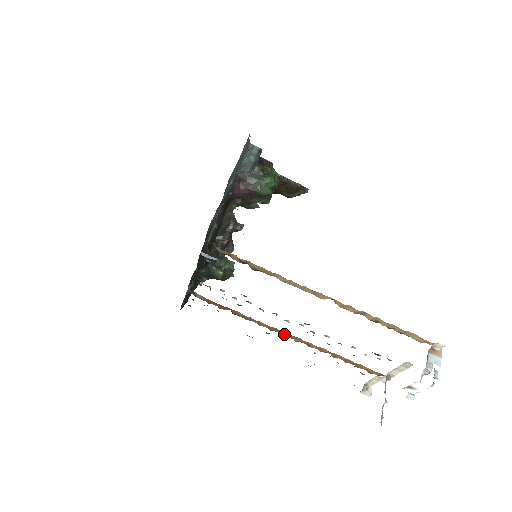
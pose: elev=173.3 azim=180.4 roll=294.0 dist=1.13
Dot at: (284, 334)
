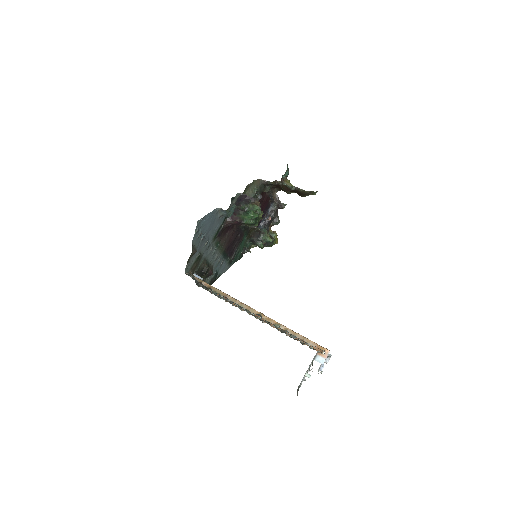
Dot at: occluded
